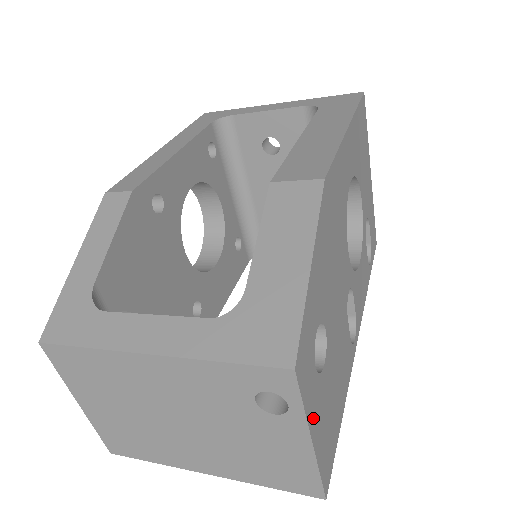
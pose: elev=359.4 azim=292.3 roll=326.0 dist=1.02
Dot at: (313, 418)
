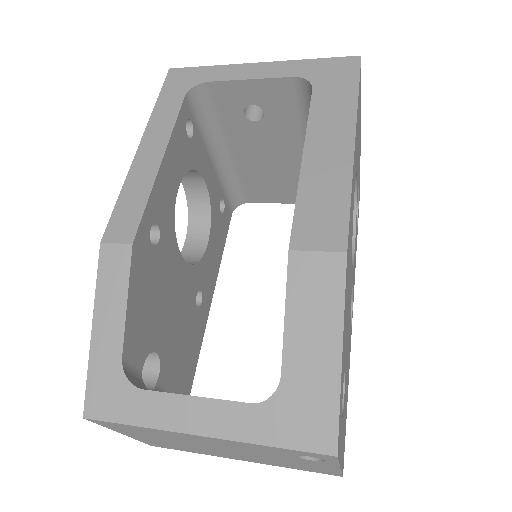
Dot at: (341, 452)
